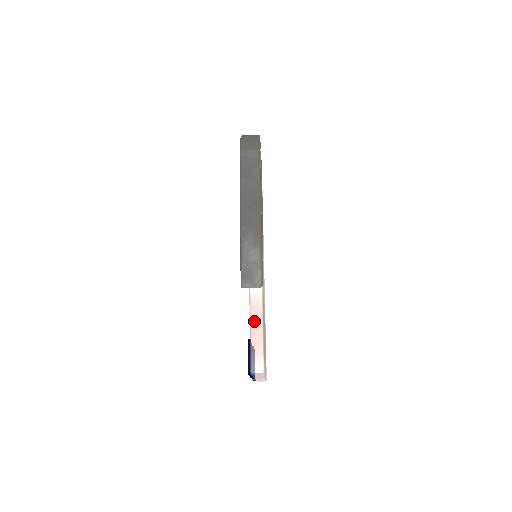
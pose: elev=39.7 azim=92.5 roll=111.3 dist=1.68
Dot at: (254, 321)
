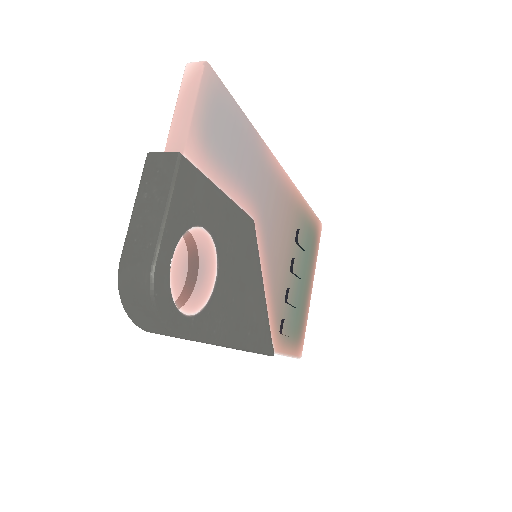
Dot at: occluded
